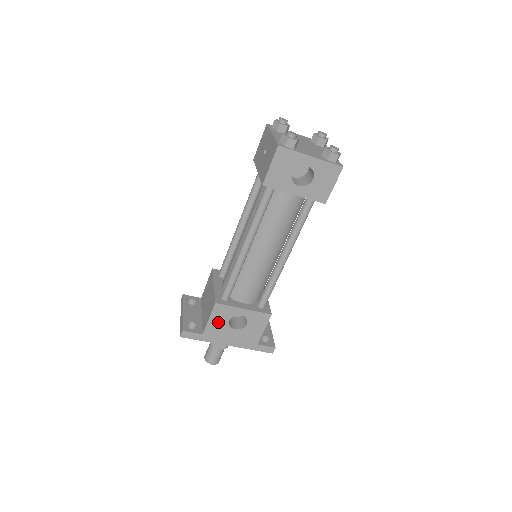
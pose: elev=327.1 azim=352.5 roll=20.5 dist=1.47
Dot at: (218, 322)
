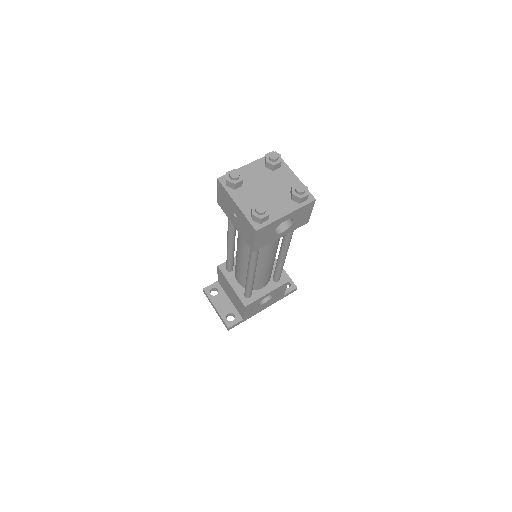
Dot at: (251, 310)
